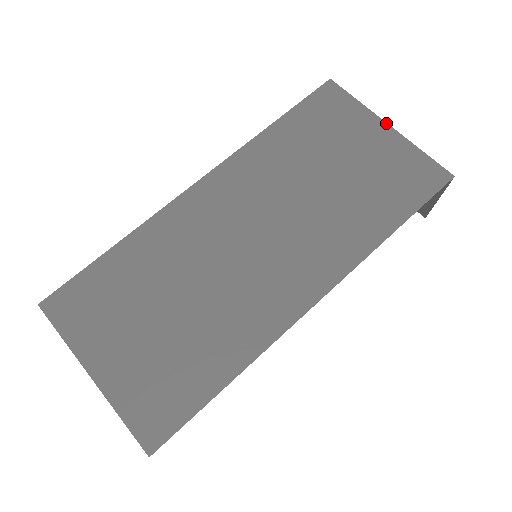
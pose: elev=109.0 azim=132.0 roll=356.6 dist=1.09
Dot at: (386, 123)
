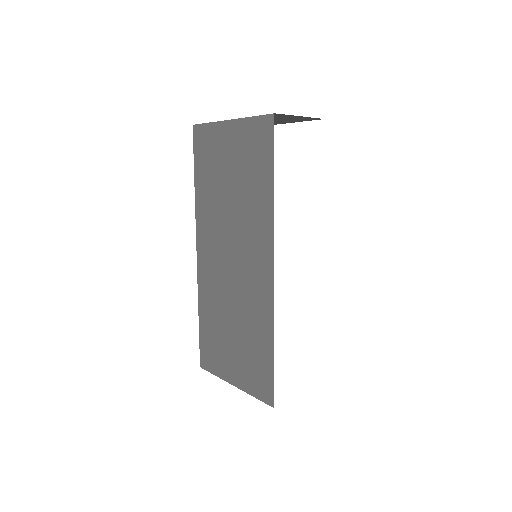
Dot at: (227, 121)
